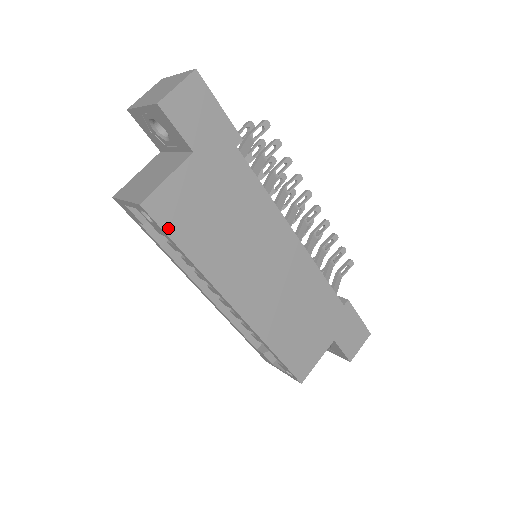
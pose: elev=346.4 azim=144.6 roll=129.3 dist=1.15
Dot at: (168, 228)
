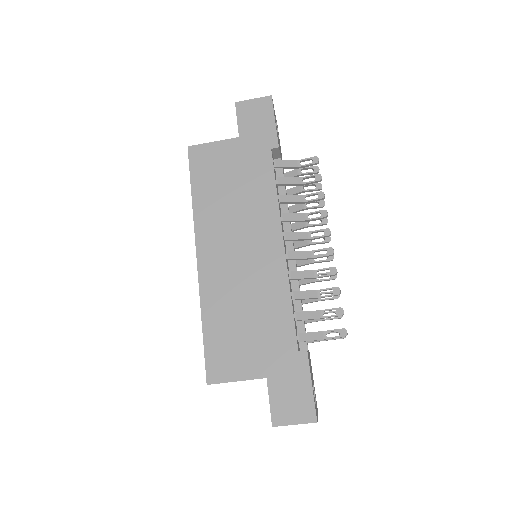
Dot at: (193, 169)
